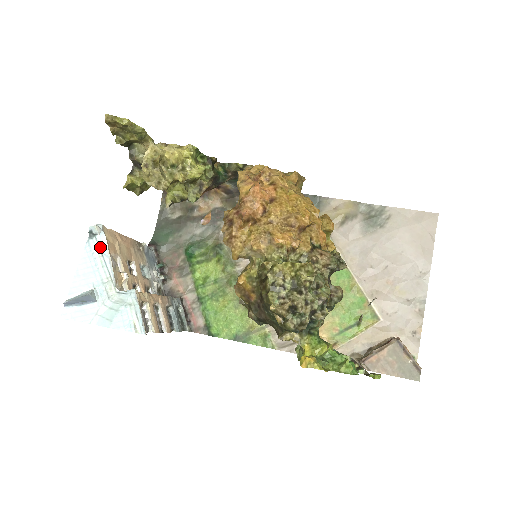
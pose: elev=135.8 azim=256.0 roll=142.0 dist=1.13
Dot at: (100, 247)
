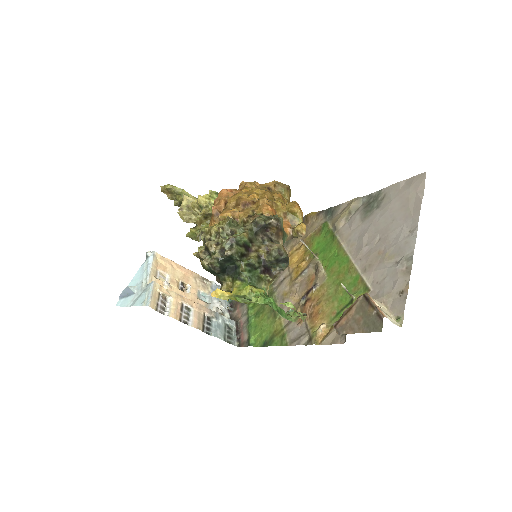
Dot at: (148, 263)
